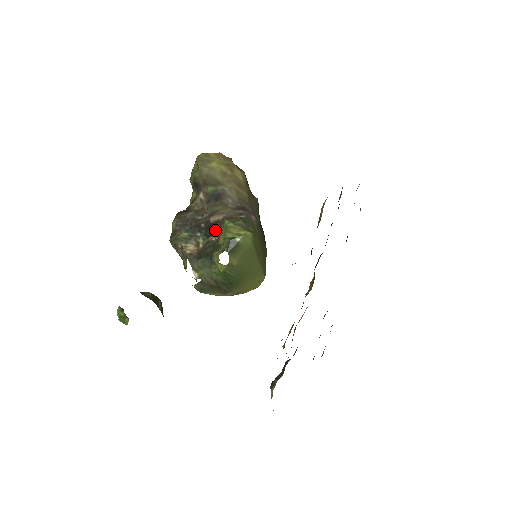
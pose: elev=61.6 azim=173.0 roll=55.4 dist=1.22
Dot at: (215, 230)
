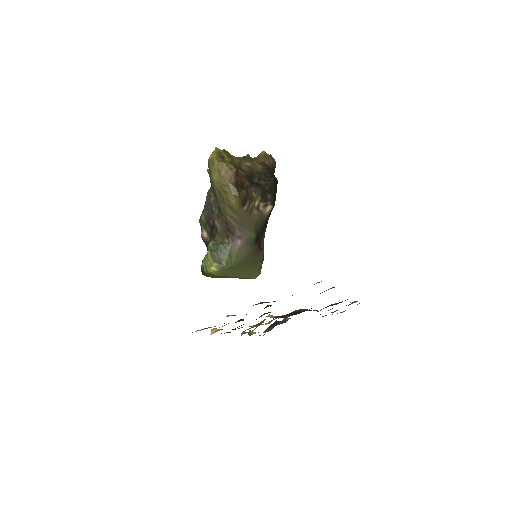
Dot at: (214, 236)
